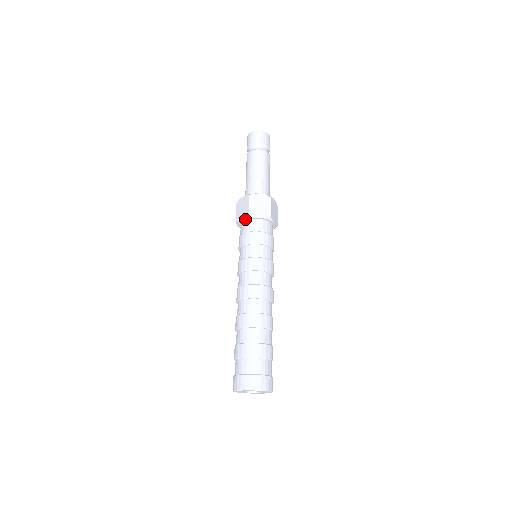
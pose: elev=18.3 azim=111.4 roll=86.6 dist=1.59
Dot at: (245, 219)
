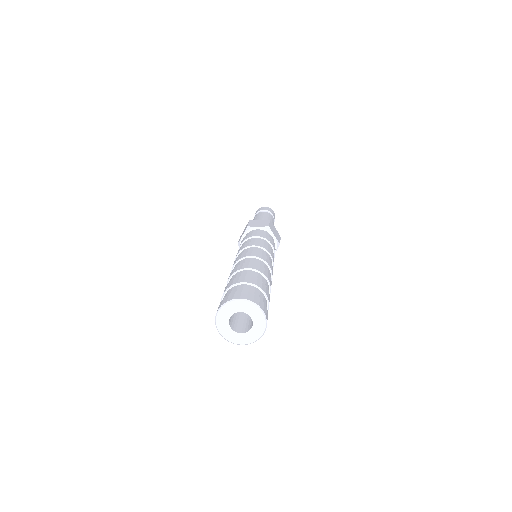
Dot at: (262, 227)
